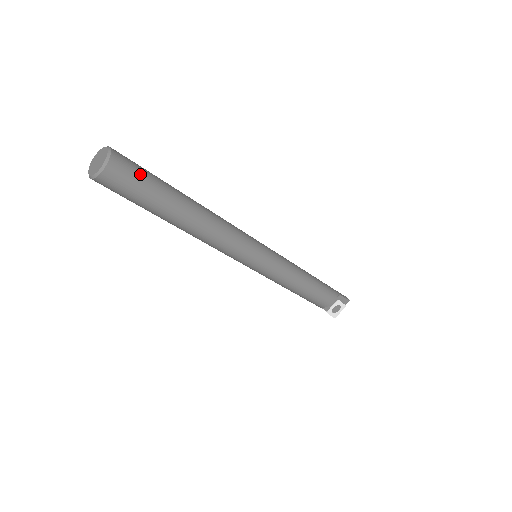
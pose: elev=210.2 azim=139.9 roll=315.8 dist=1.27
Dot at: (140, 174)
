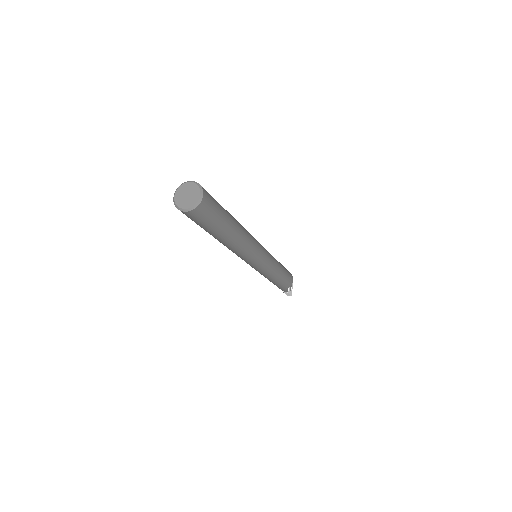
Dot at: (212, 197)
